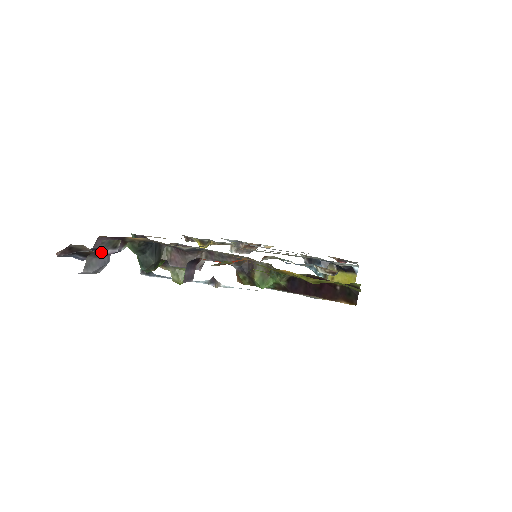
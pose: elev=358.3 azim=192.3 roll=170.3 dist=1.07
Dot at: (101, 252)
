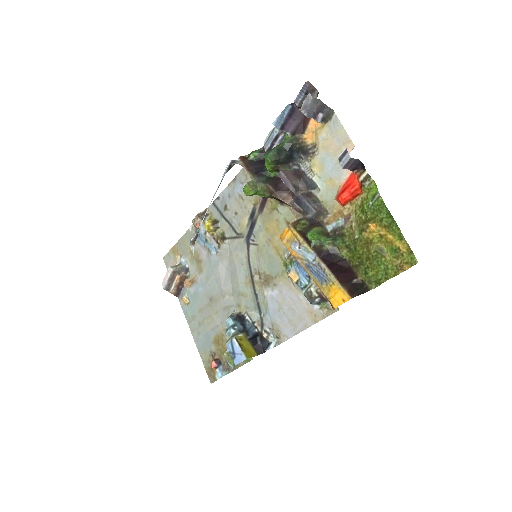
Dot at: (322, 110)
